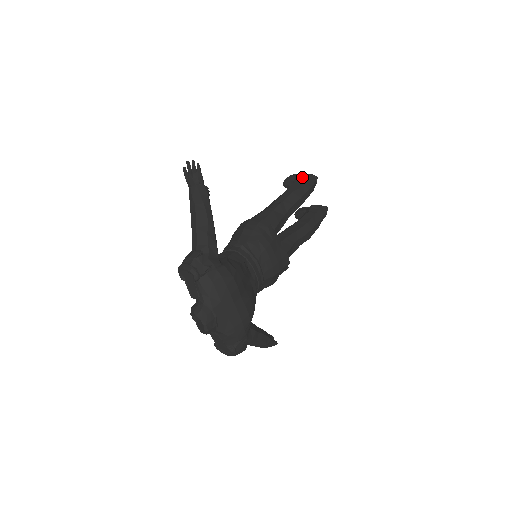
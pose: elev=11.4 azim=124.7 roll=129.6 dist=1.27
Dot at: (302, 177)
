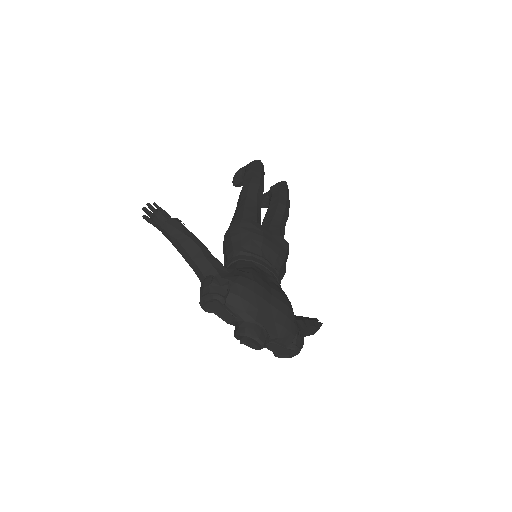
Dot at: (248, 167)
